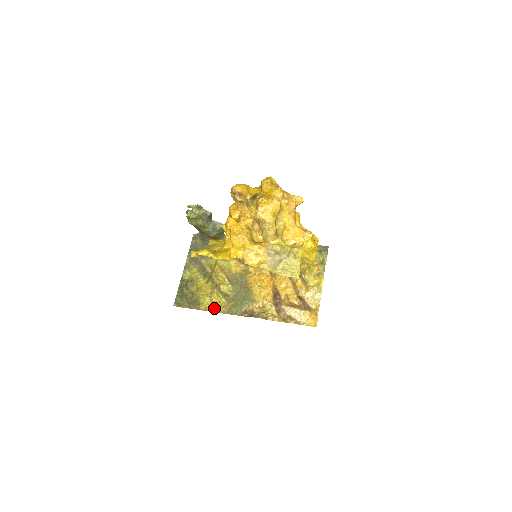
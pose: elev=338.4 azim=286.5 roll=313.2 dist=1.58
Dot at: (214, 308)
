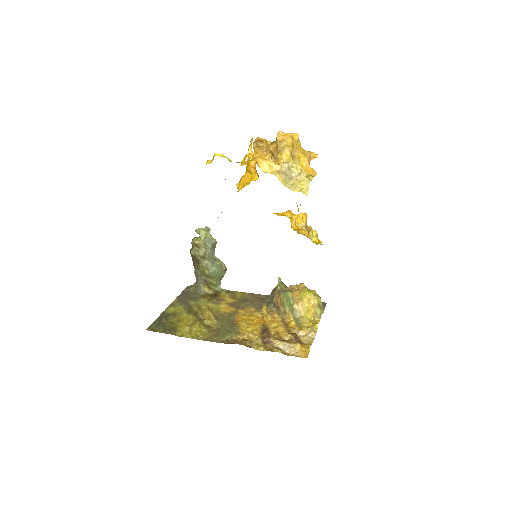
Dot at: (192, 335)
